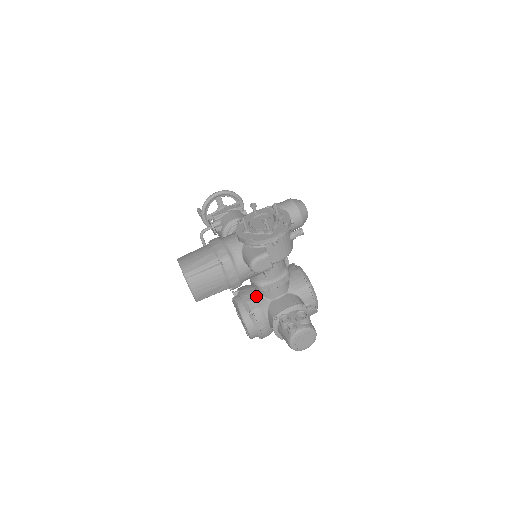
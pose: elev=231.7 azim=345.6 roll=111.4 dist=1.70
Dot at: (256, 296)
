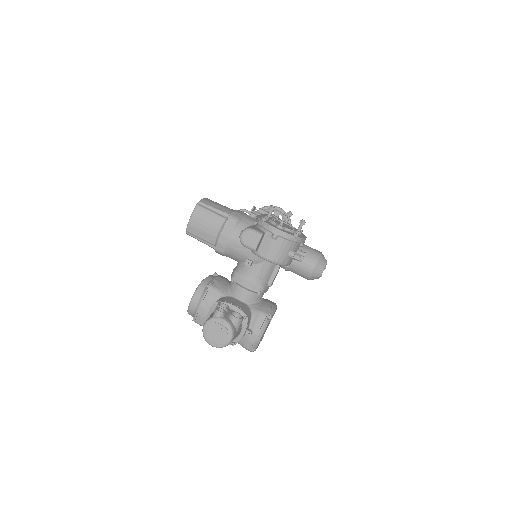
Dot at: (225, 284)
